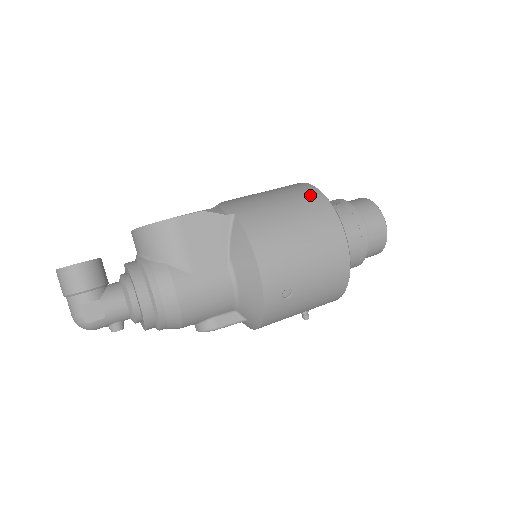
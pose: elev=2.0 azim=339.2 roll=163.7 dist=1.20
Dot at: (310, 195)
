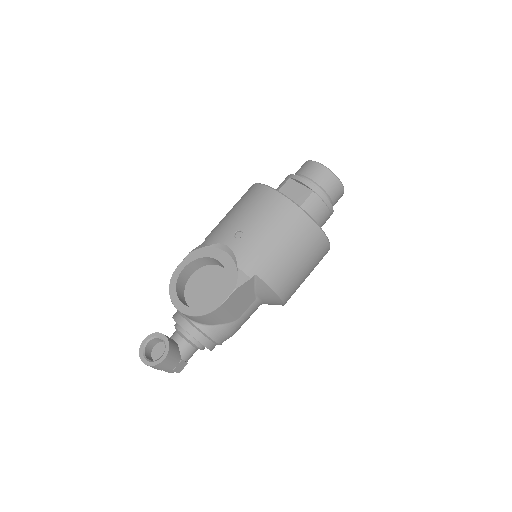
Dot at: (300, 223)
